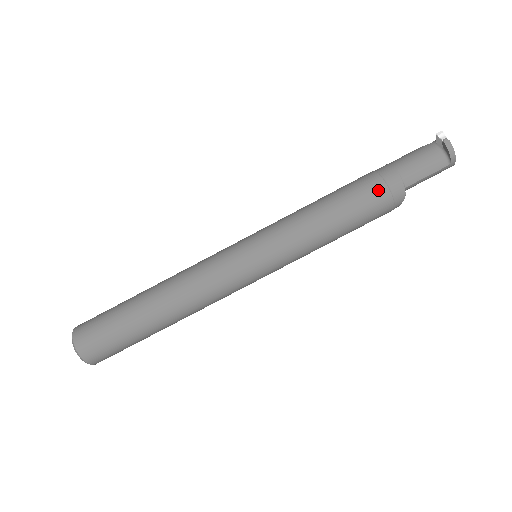
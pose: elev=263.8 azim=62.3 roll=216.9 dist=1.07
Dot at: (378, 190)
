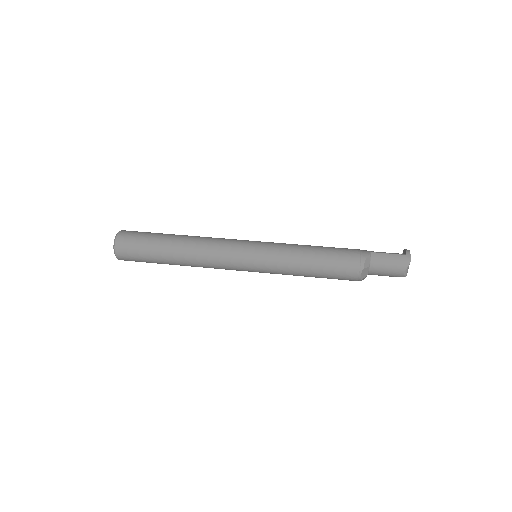
Dot at: occluded
